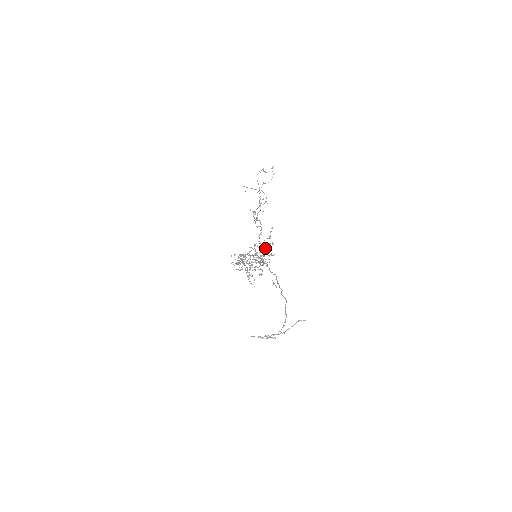
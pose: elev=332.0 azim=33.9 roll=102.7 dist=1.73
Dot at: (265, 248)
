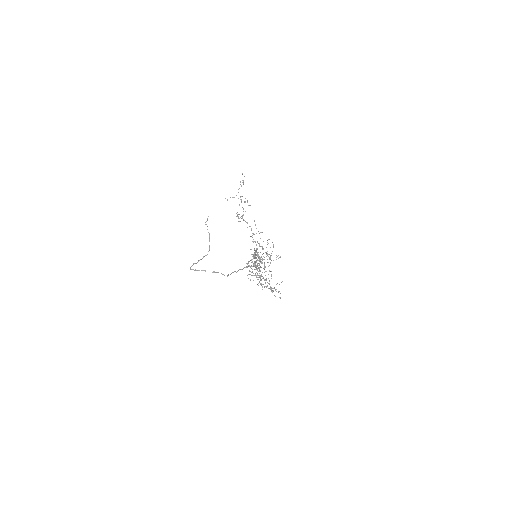
Dot at: occluded
